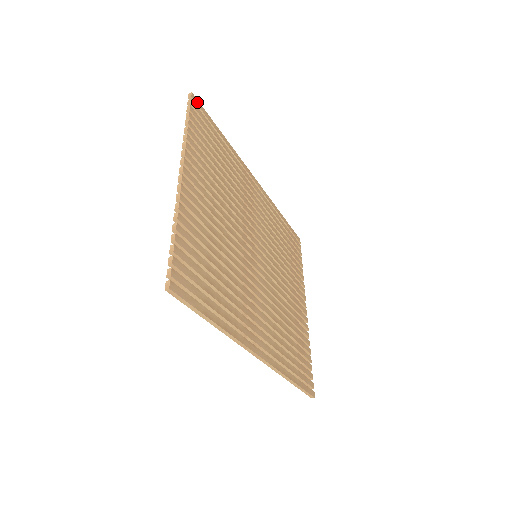
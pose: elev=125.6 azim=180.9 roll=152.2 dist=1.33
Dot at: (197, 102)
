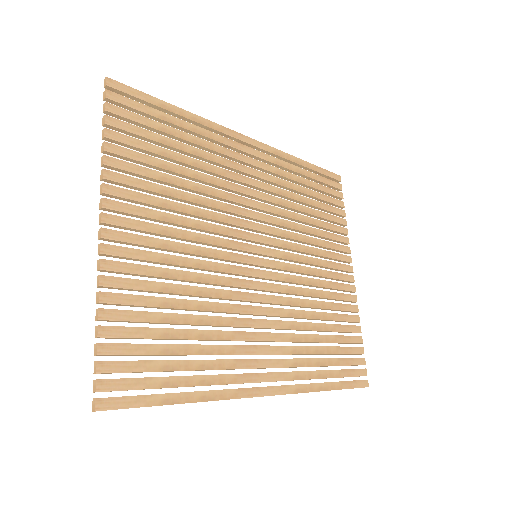
Dot at: (119, 86)
